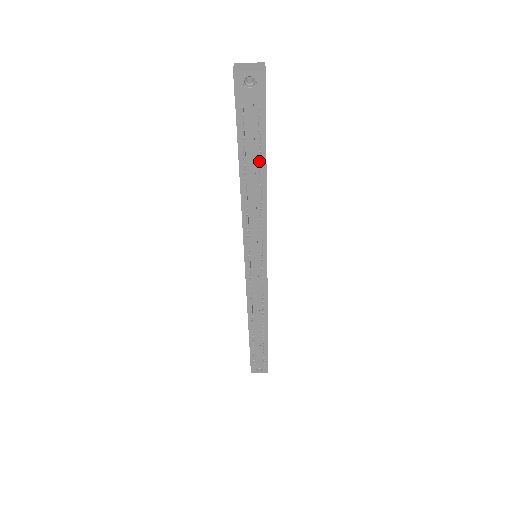
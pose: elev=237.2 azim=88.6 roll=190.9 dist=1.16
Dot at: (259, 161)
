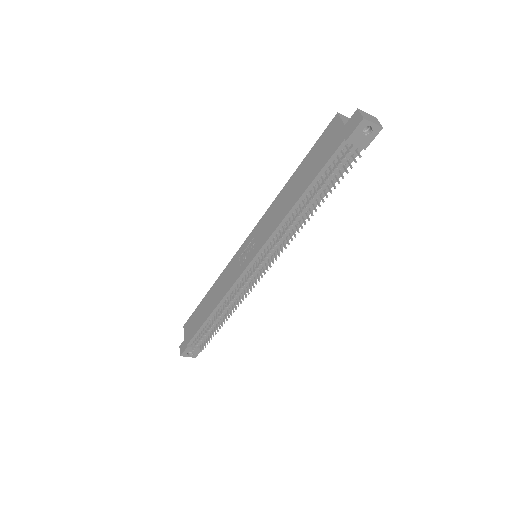
Dot at: (330, 188)
